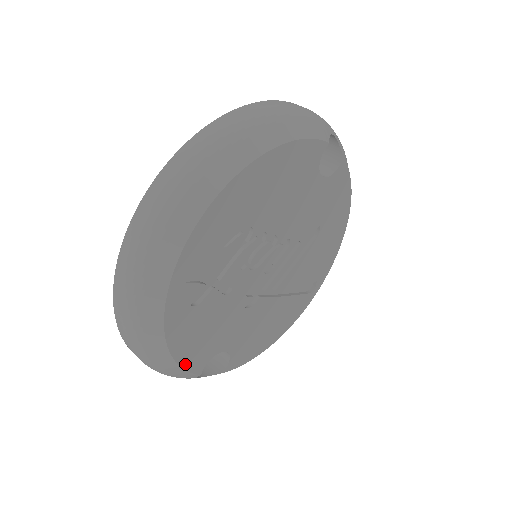
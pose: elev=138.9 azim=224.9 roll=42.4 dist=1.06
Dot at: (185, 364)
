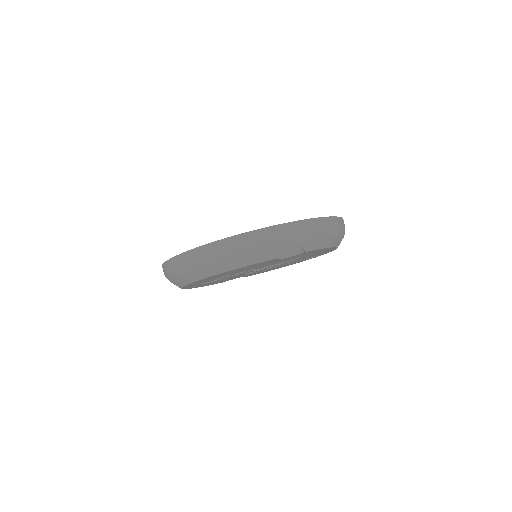
Dot at: occluded
